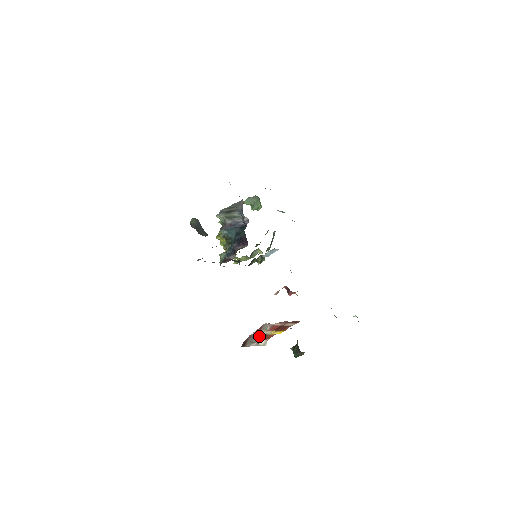
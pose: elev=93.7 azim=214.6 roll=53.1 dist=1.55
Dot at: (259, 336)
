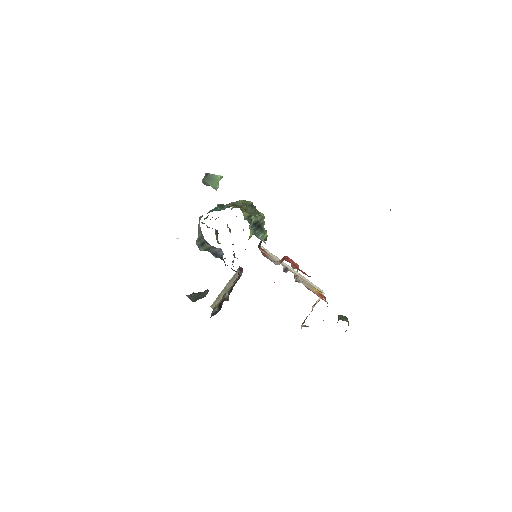
Dot at: occluded
